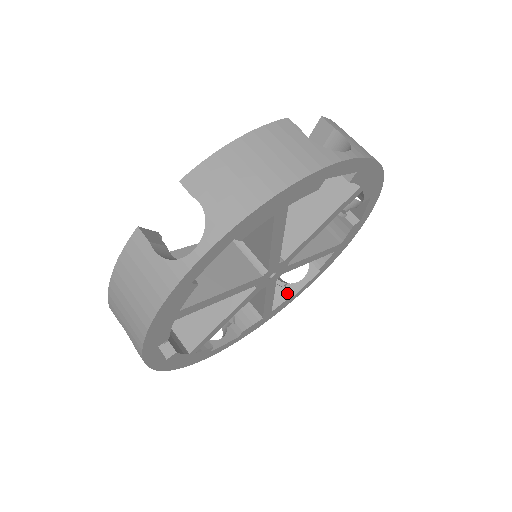
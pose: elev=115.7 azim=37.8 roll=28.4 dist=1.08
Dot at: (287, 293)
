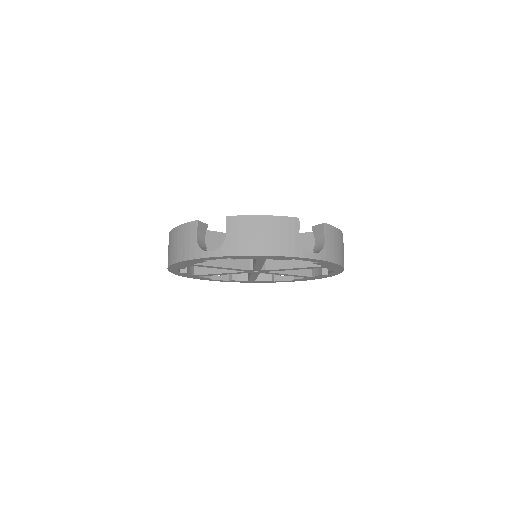
Dot at: (321, 271)
